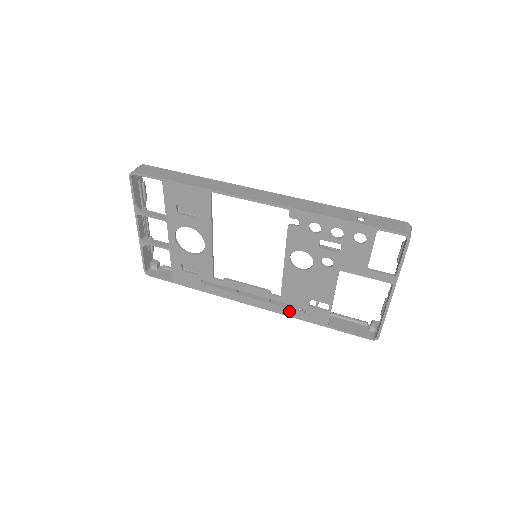
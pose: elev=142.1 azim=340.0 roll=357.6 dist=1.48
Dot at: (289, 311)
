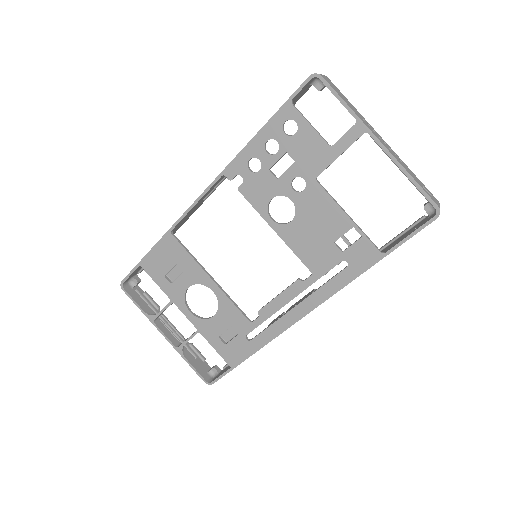
Dot at: (336, 281)
